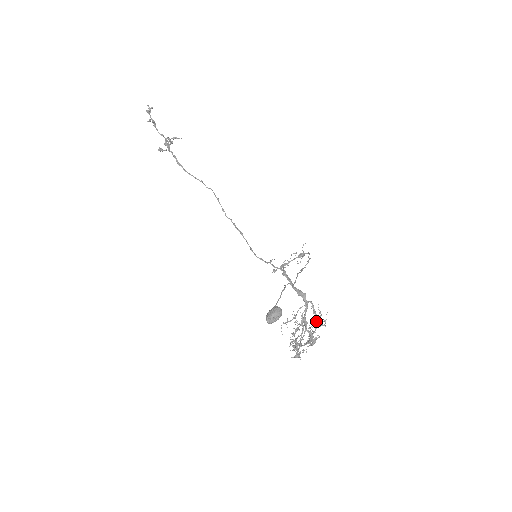
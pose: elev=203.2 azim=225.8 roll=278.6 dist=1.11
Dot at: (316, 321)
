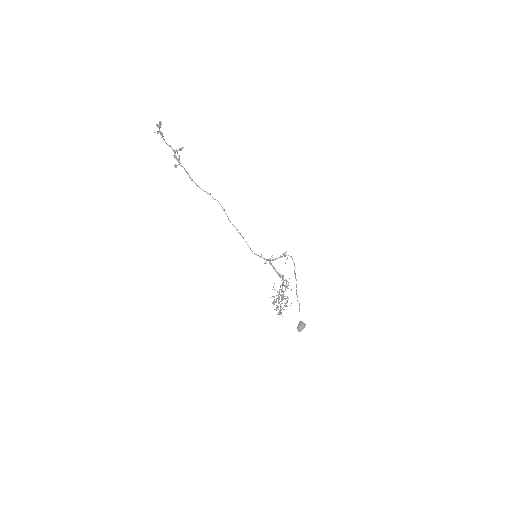
Dot at: (285, 287)
